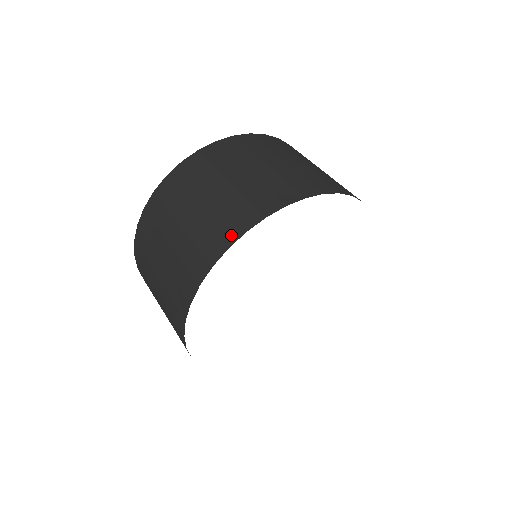
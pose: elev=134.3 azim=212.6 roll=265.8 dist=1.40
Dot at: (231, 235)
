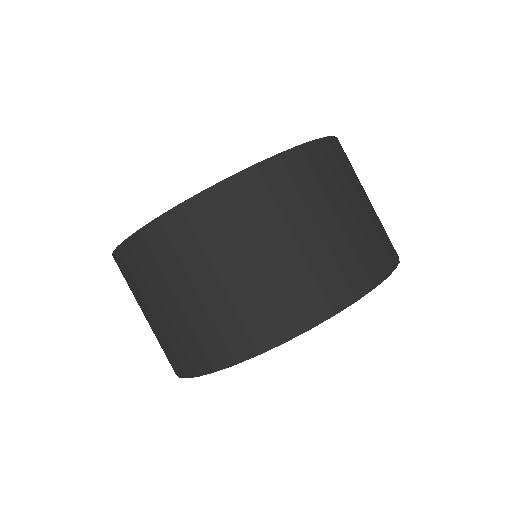
Dot at: (360, 285)
